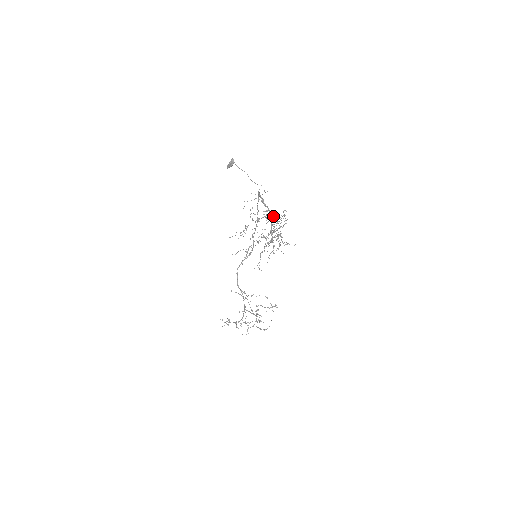
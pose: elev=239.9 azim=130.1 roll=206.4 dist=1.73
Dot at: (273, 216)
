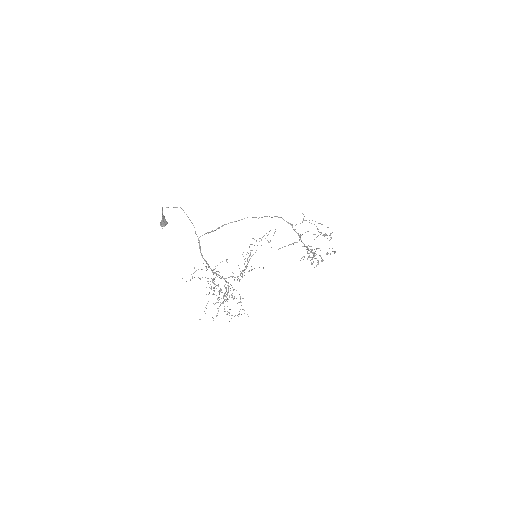
Dot at: occluded
